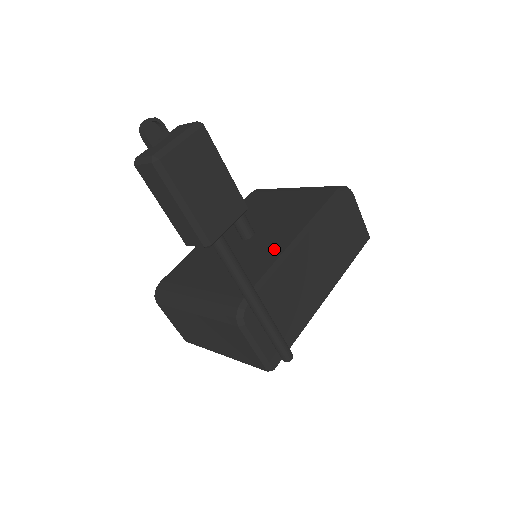
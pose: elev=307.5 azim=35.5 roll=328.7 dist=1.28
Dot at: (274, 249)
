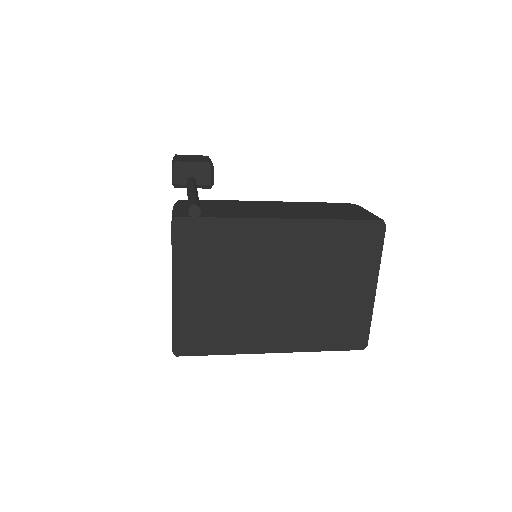
Dot at: occluded
